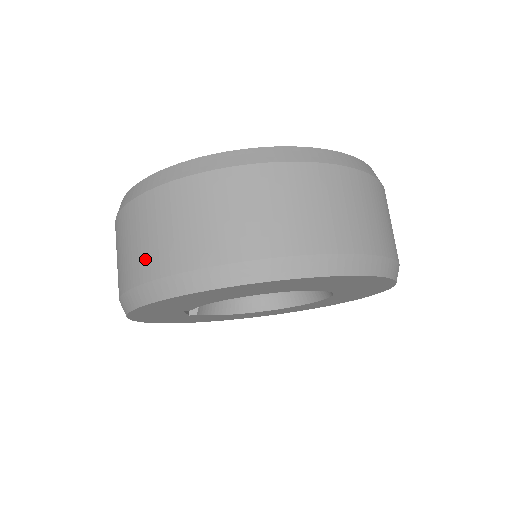
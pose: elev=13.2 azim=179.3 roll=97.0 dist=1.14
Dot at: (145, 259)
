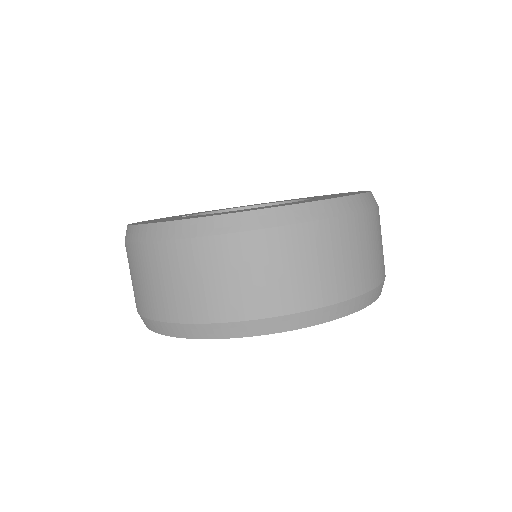
Dot at: (167, 302)
